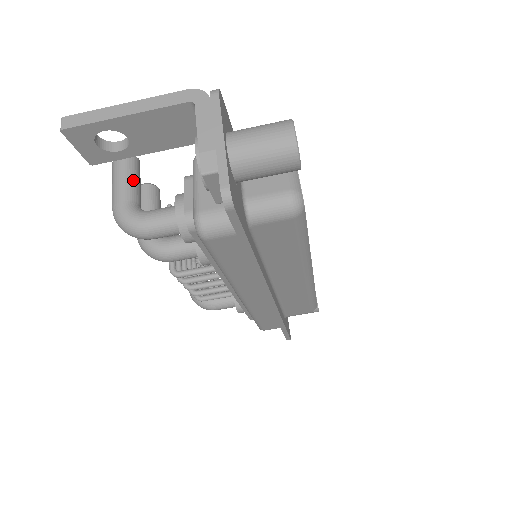
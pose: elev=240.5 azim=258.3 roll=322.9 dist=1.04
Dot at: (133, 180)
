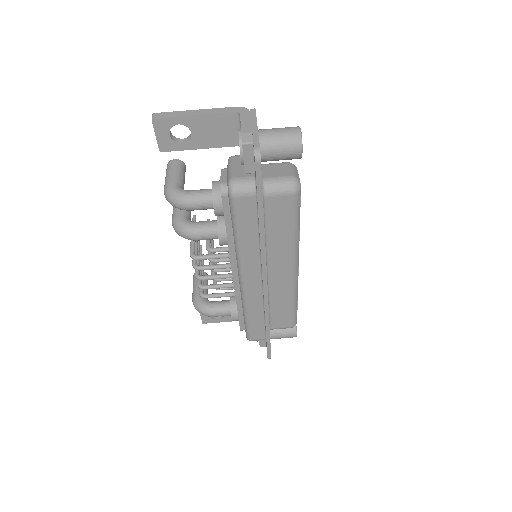
Dot at: (181, 174)
